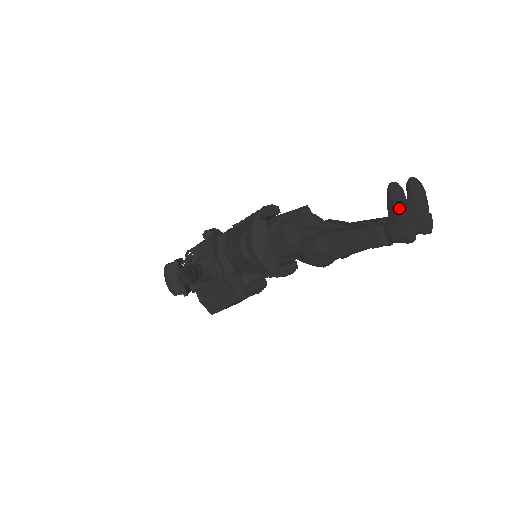
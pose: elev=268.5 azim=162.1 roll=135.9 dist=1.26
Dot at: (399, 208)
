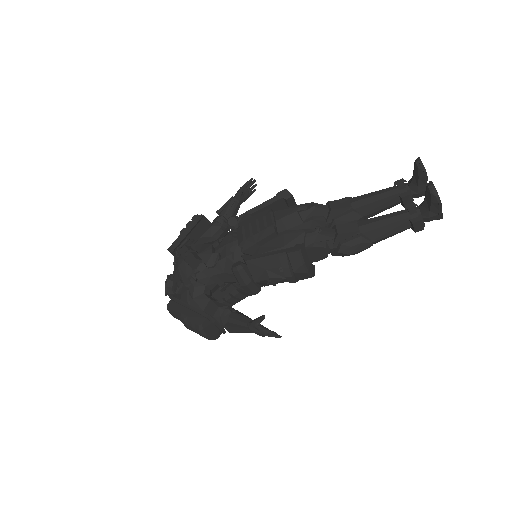
Dot at: occluded
